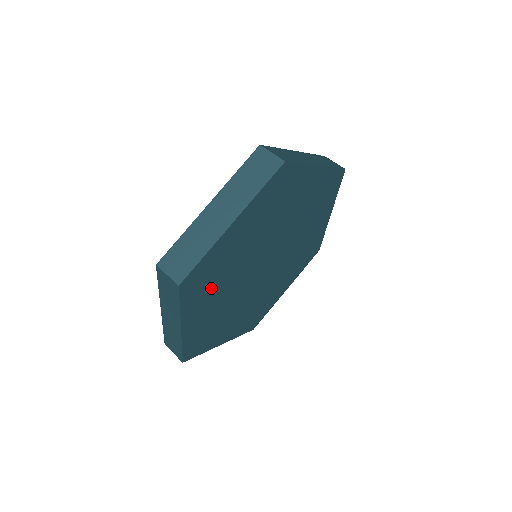
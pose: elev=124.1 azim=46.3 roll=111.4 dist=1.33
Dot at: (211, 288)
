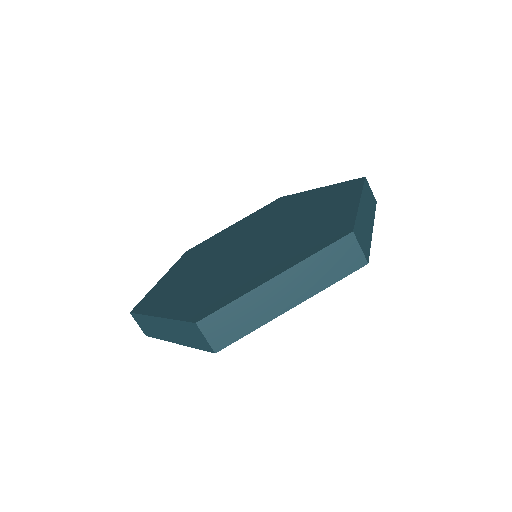
Dot at: occluded
